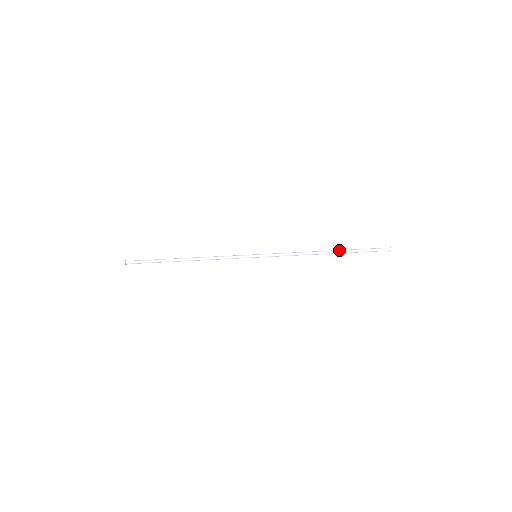
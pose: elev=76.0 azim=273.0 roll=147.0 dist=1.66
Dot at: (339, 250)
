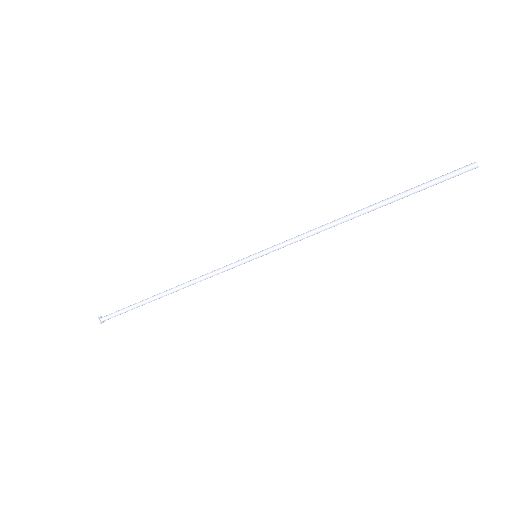
Dot at: occluded
